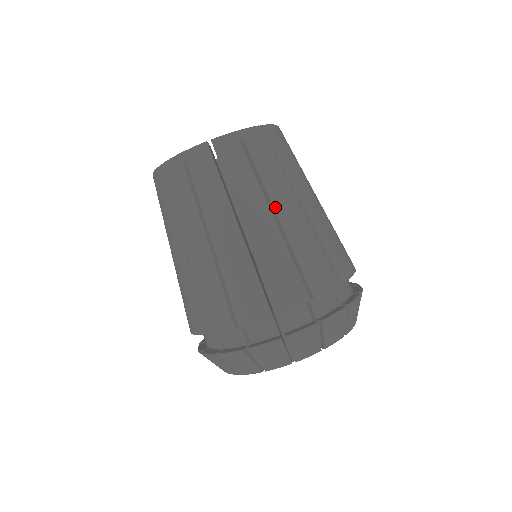
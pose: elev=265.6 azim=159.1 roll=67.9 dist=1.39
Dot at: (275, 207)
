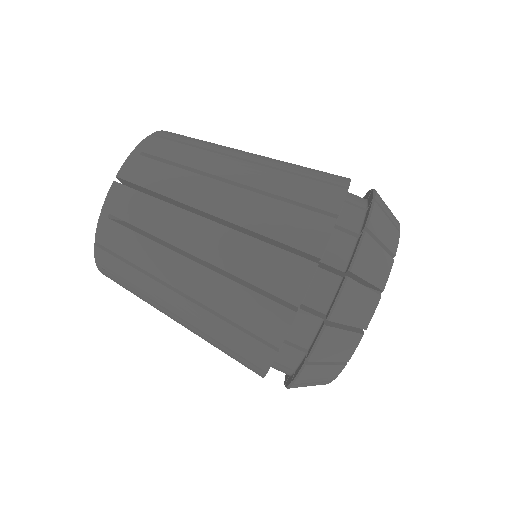
Dot at: (188, 250)
